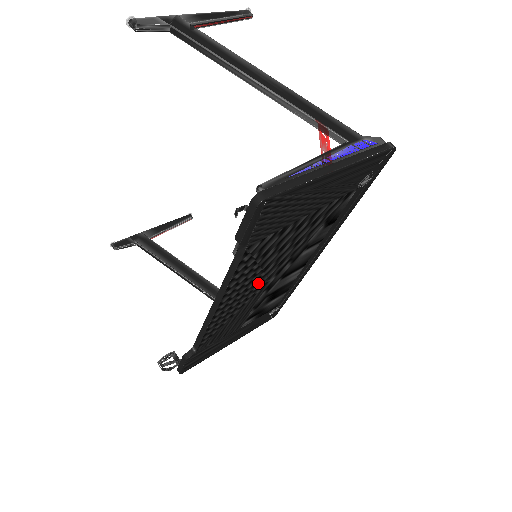
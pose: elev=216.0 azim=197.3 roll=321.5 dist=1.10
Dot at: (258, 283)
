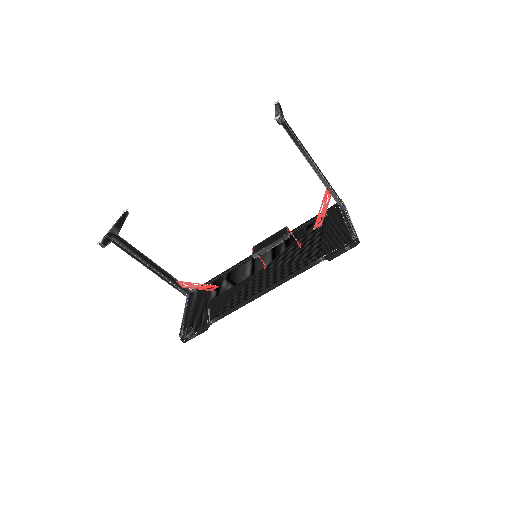
Dot at: occluded
